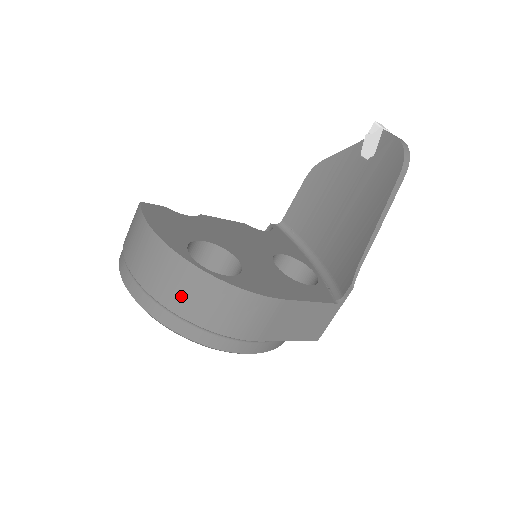
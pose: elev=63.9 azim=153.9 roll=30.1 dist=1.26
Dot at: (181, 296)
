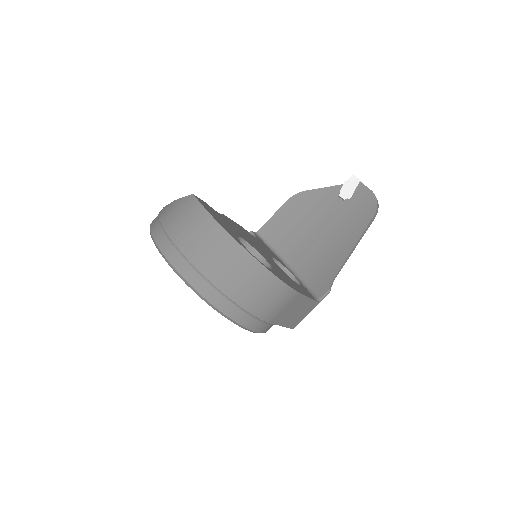
Dot at: (233, 279)
